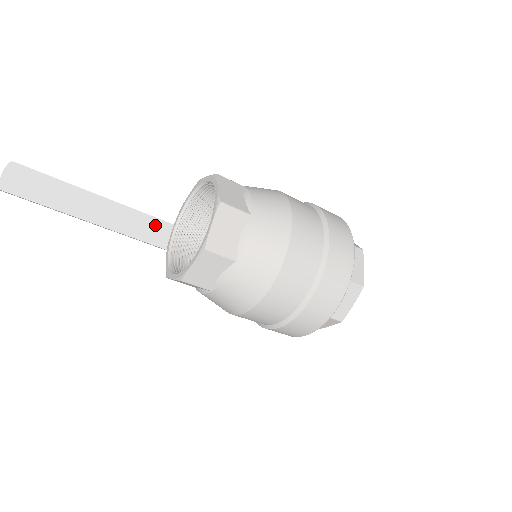
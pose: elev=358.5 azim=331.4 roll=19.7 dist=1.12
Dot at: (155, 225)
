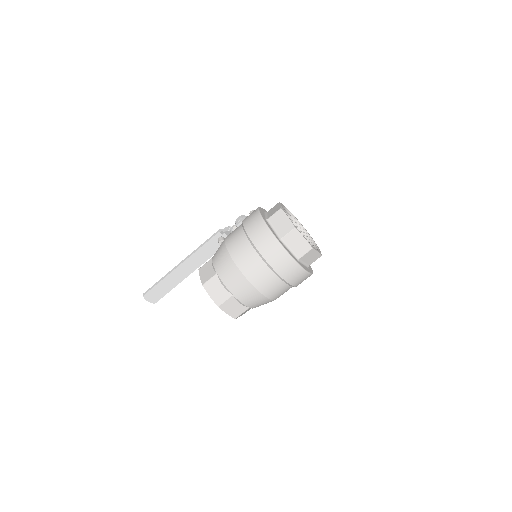
Dot at: (206, 248)
